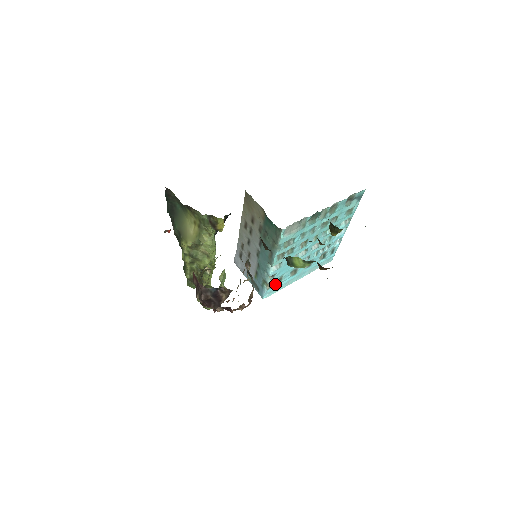
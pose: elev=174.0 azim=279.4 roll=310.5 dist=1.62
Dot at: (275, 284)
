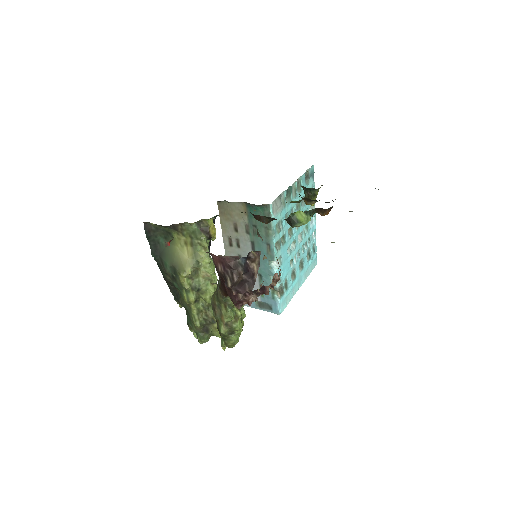
Dot at: (283, 291)
